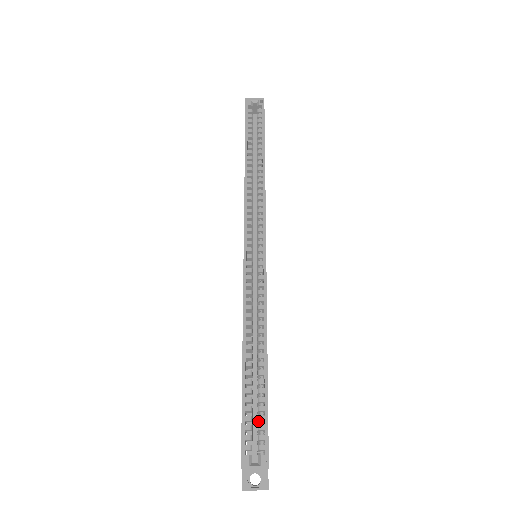
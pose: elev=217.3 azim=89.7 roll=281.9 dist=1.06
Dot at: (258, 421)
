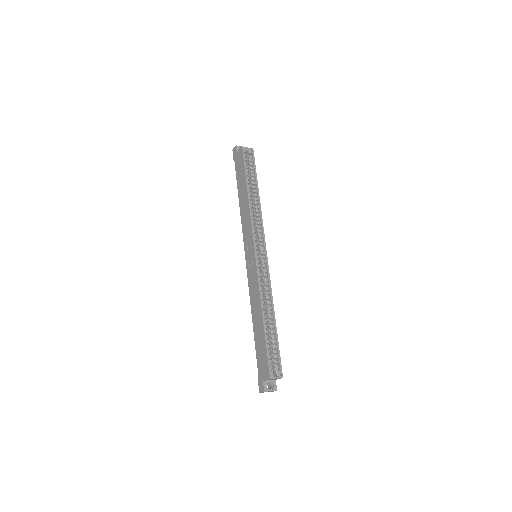
Dot at: (271, 354)
